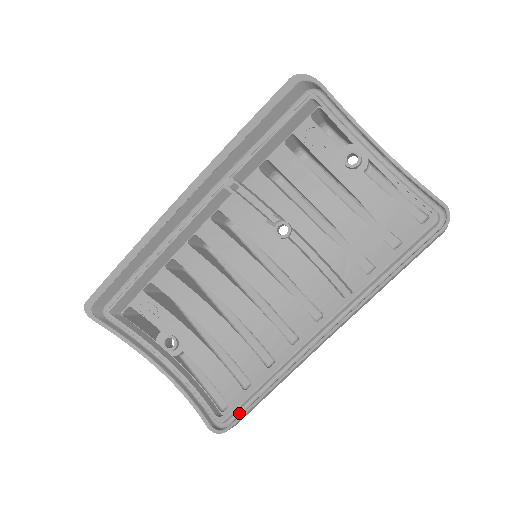
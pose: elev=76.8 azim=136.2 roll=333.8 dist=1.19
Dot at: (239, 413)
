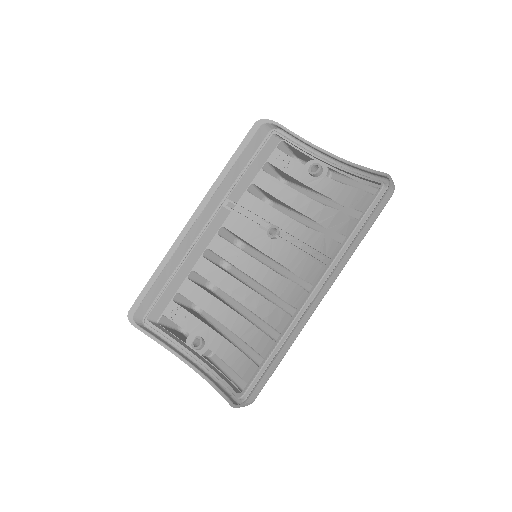
Dot at: occluded
